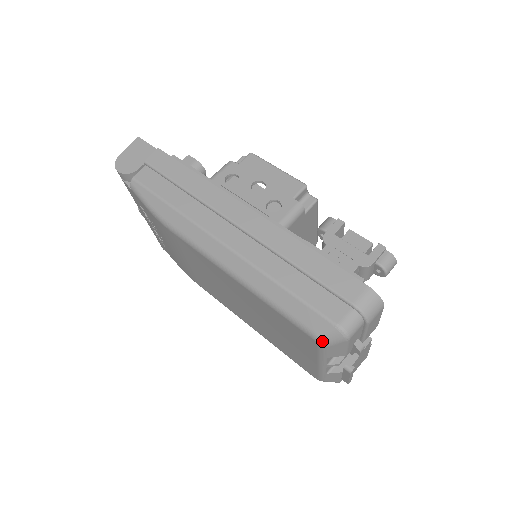
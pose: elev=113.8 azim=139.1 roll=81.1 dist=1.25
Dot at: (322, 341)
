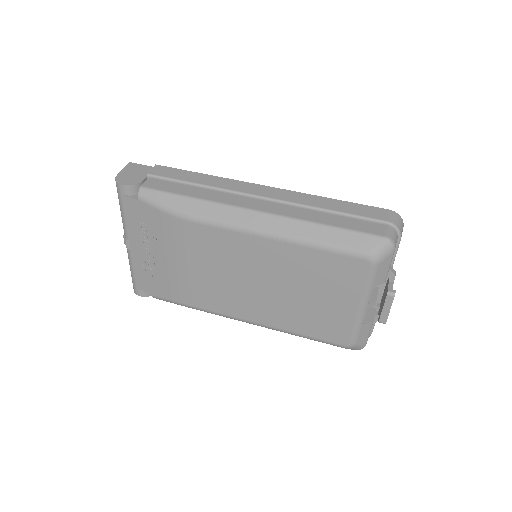
Dot at: (375, 257)
